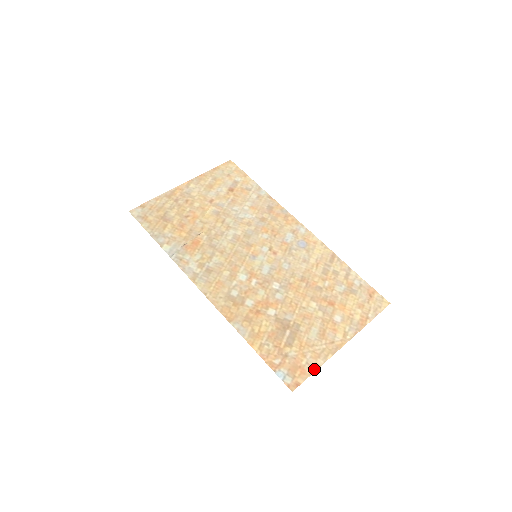
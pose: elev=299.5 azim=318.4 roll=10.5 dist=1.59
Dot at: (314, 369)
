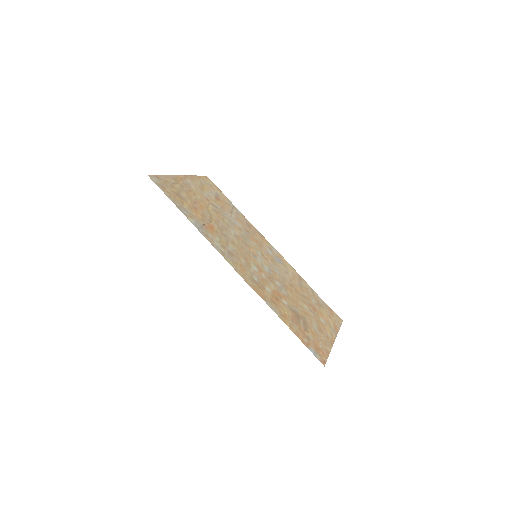
Dot at: (328, 353)
